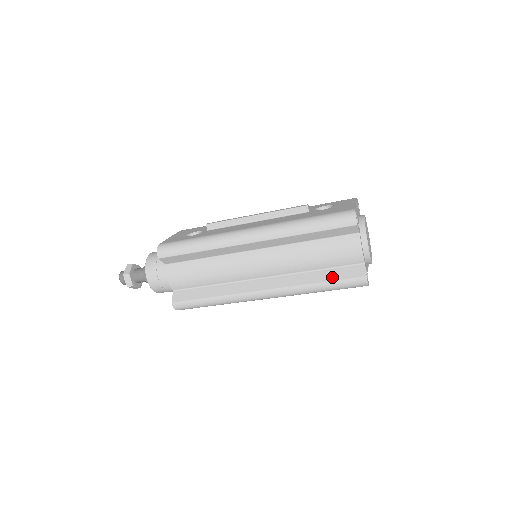
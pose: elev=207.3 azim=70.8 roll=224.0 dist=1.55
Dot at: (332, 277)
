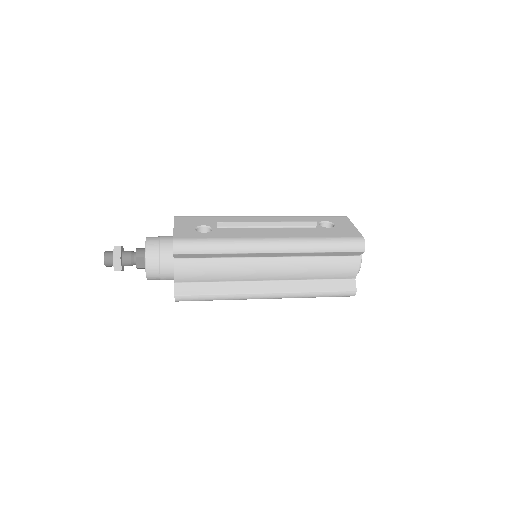
Dot at: (329, 288)
